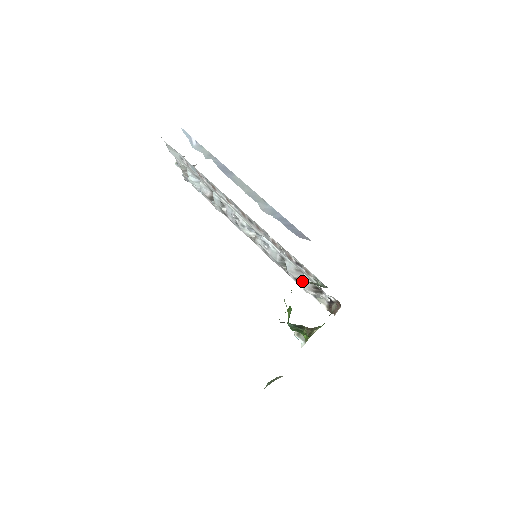
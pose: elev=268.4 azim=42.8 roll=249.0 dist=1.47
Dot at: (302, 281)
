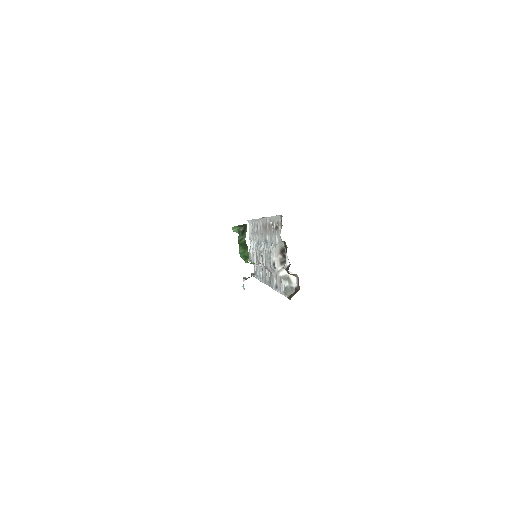
Dot at: (275, 253)
